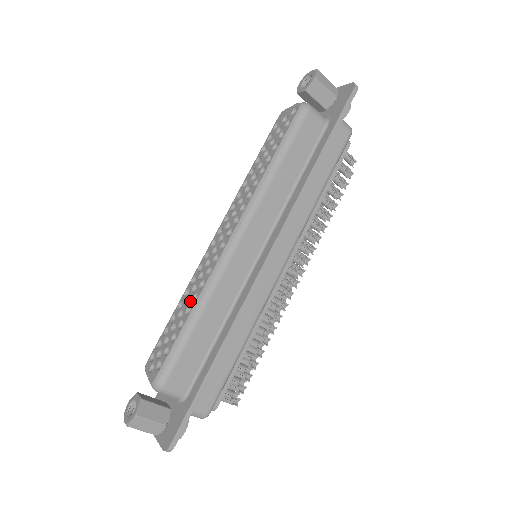
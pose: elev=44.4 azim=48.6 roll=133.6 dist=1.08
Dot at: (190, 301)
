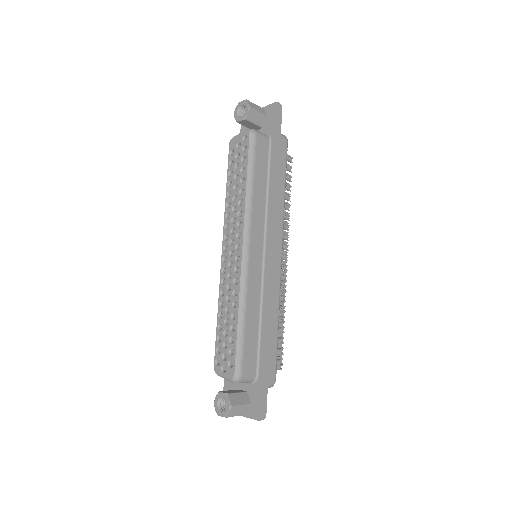
Dot at: (231, 309)
